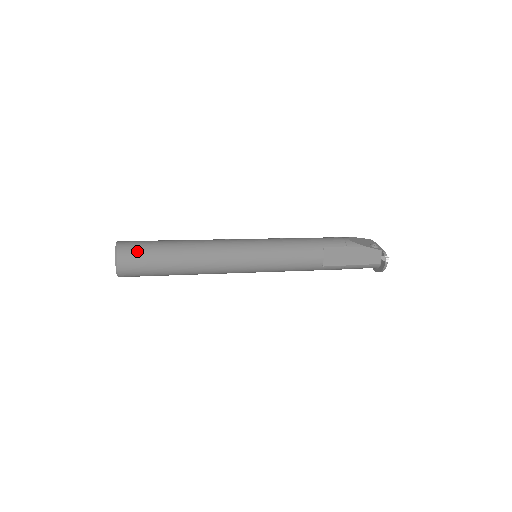
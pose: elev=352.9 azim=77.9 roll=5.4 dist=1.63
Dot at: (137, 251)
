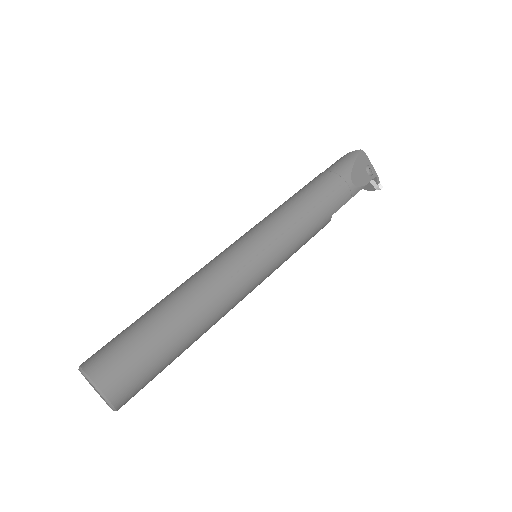
Dot at: (140, 384)
